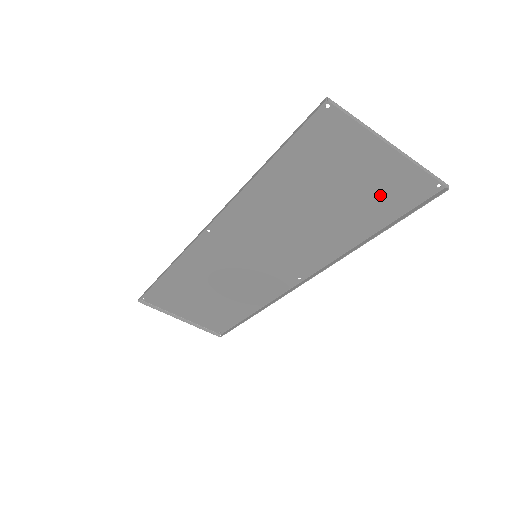
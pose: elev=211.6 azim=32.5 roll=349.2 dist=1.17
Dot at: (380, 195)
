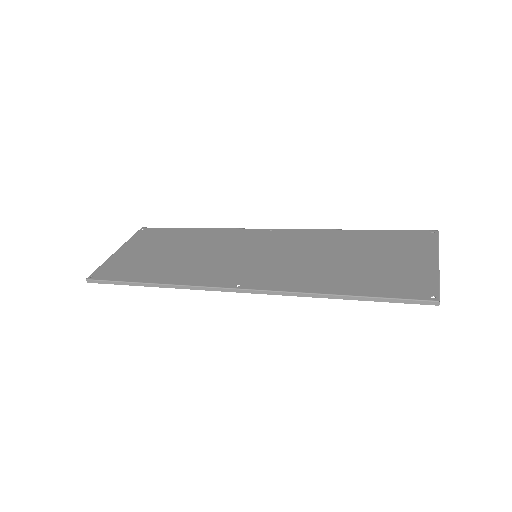
Dot at: (395, 245)
